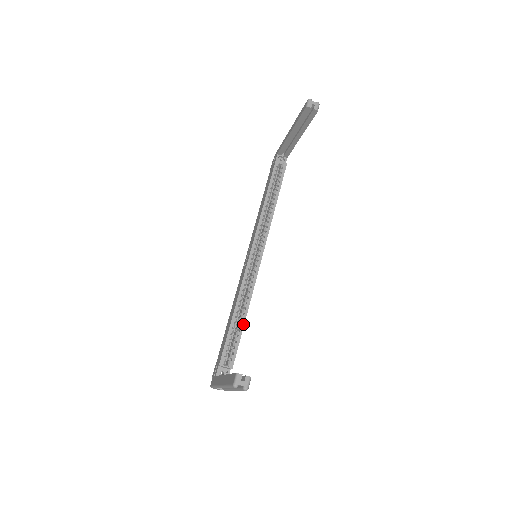
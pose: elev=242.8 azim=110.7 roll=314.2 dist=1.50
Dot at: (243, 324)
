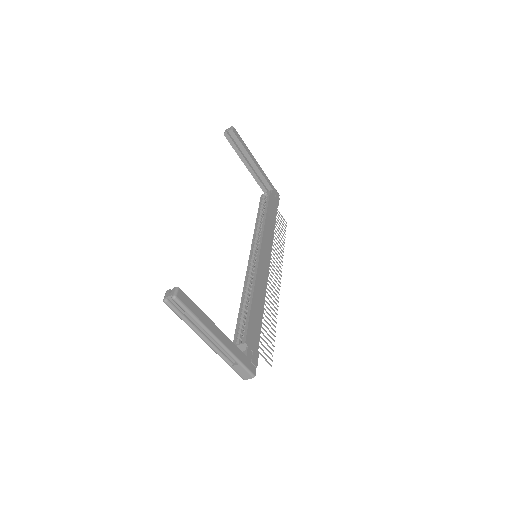
Dot at: (250, 305)
